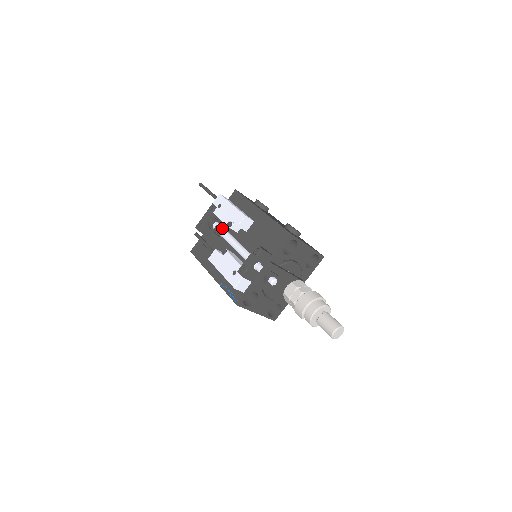
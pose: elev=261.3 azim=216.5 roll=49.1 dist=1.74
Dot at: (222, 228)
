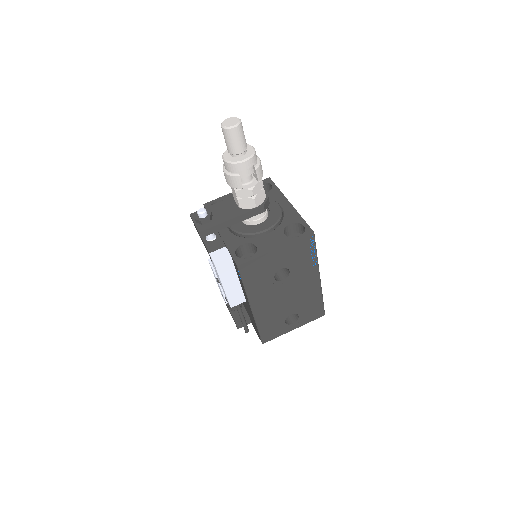
Dot at: occluded
